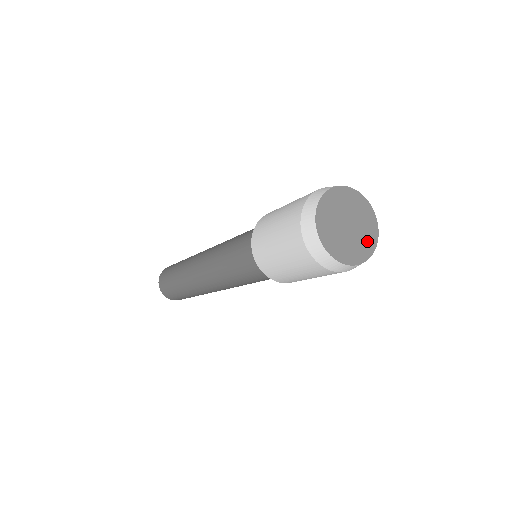
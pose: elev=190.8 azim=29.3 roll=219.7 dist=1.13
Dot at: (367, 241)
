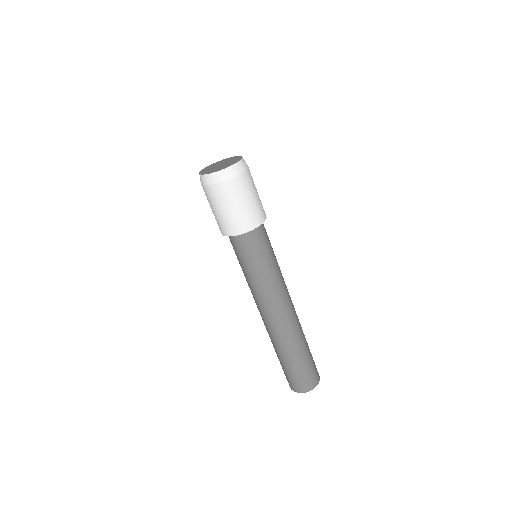
Dot at: (235, 160)
